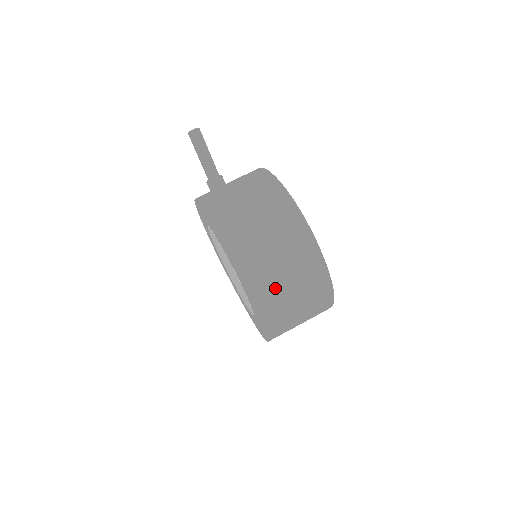
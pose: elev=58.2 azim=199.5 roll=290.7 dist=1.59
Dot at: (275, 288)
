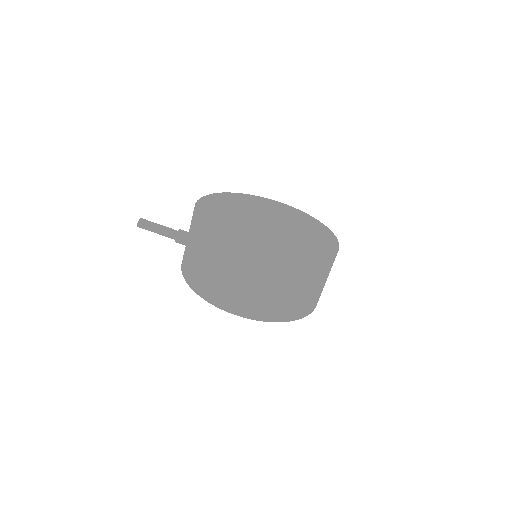
Dot at: (229, 292)
